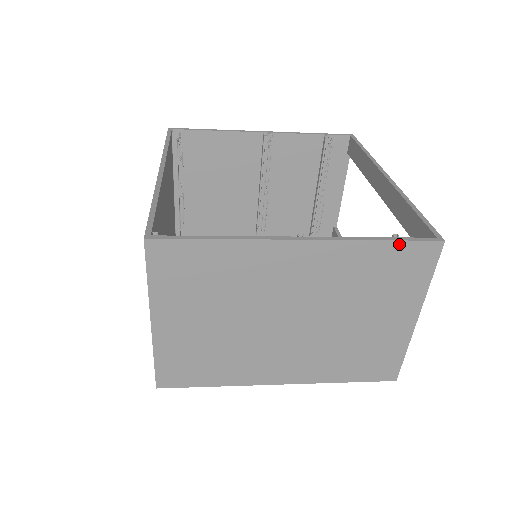
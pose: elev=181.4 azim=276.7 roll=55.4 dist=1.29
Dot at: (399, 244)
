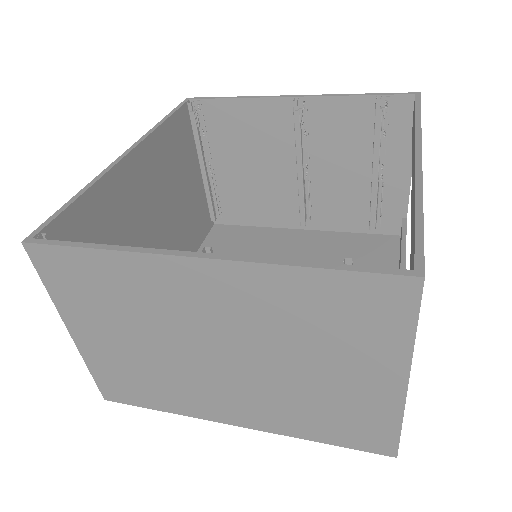
Dot at: (344, 275)
